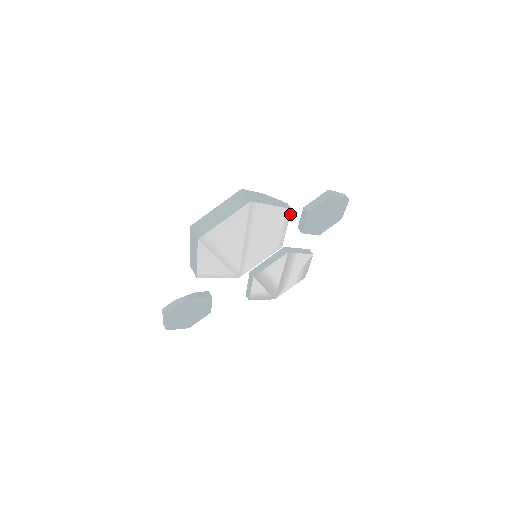
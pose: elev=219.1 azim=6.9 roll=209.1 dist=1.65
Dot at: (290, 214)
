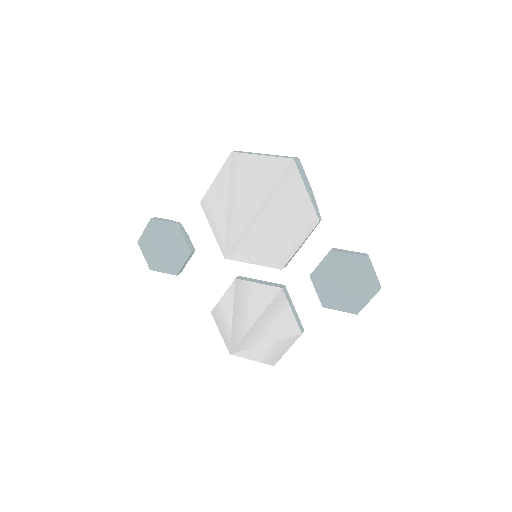
Dot at: (314, 227)
